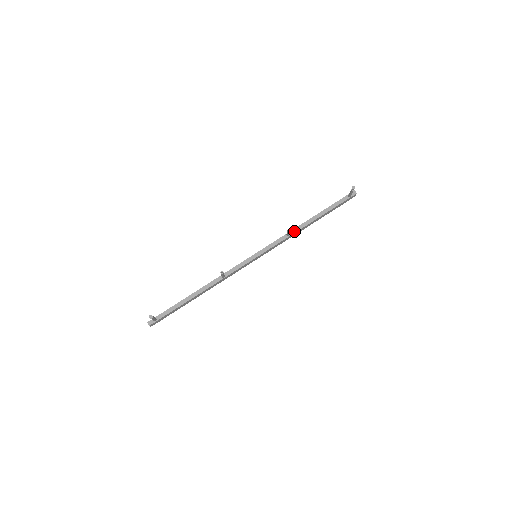
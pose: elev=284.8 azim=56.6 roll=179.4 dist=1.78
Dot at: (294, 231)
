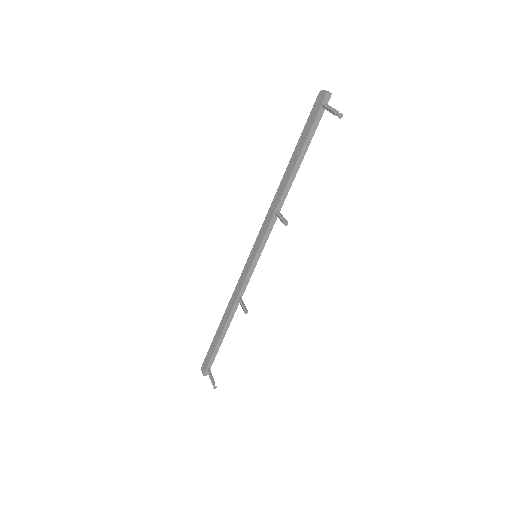
Dot at: (281, 203)
